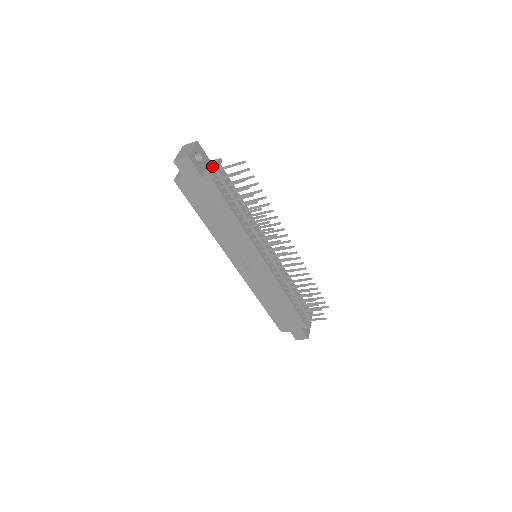
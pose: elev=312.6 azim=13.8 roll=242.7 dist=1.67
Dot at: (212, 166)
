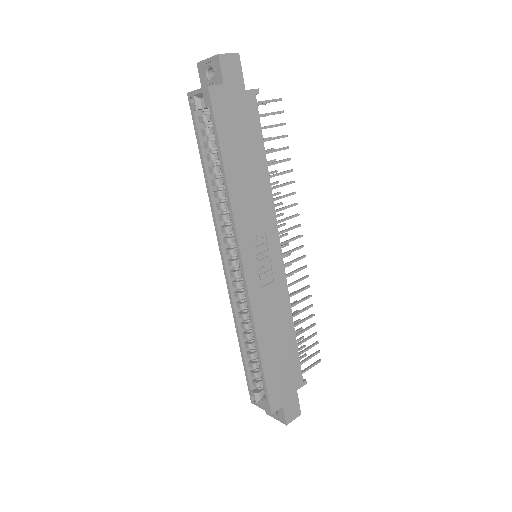
Dot at: occluded
